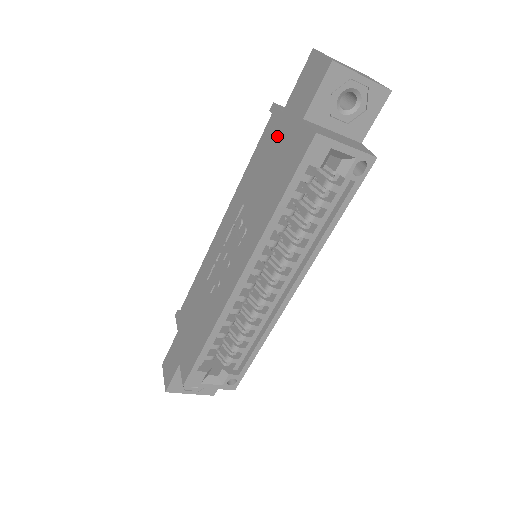
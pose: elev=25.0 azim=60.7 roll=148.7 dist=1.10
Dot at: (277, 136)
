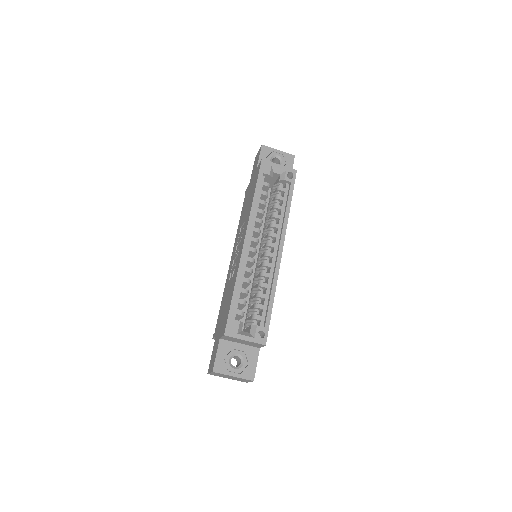
Dot at: (249, 189)
